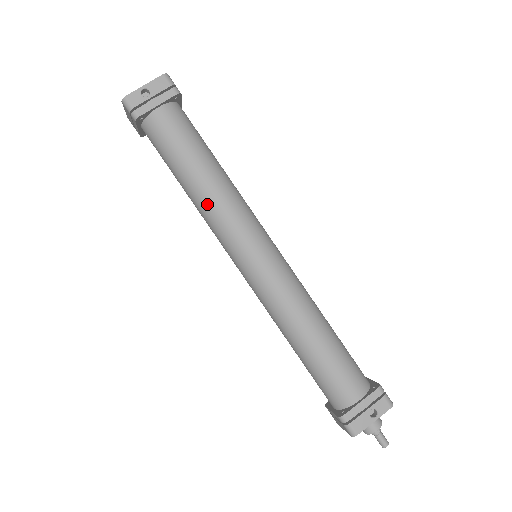
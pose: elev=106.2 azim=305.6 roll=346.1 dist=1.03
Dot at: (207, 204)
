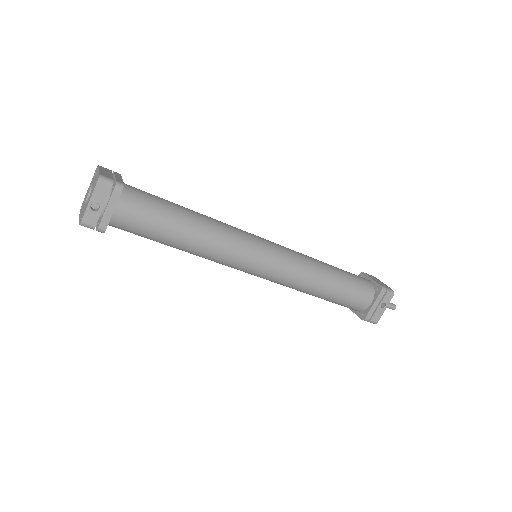
Dot at: (203, 254)
